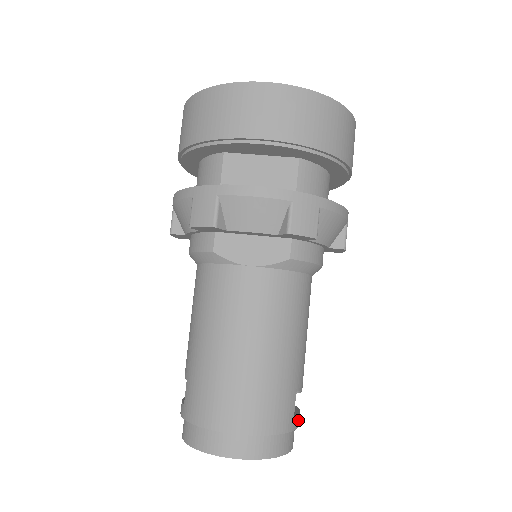
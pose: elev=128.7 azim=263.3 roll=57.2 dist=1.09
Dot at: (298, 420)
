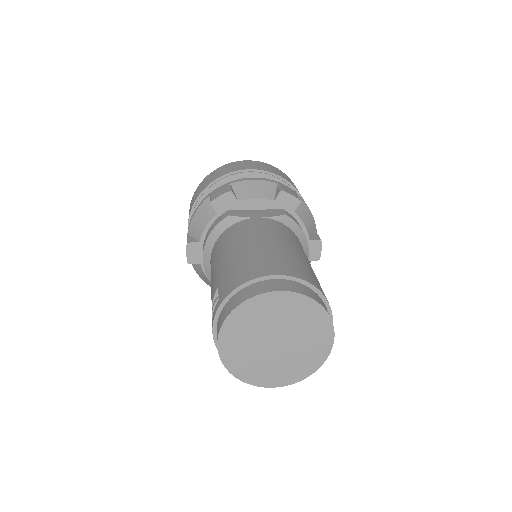
Dot at: occluded
